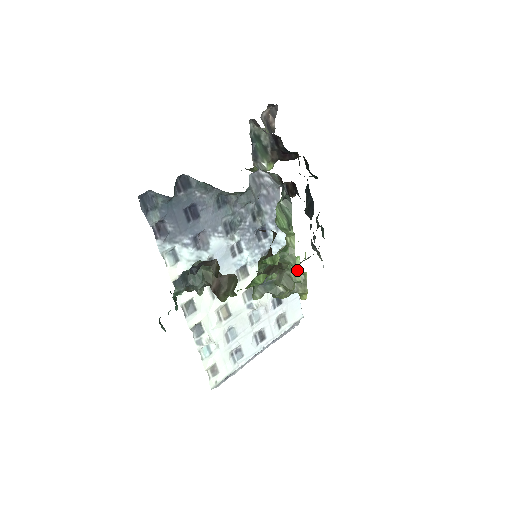
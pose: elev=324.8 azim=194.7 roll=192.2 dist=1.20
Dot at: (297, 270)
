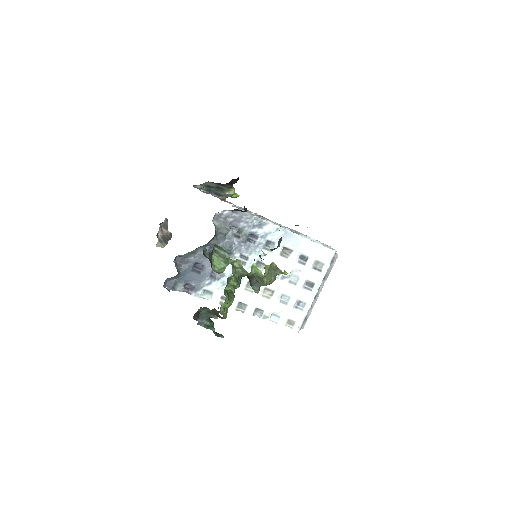
Dot at: (258, 271)
